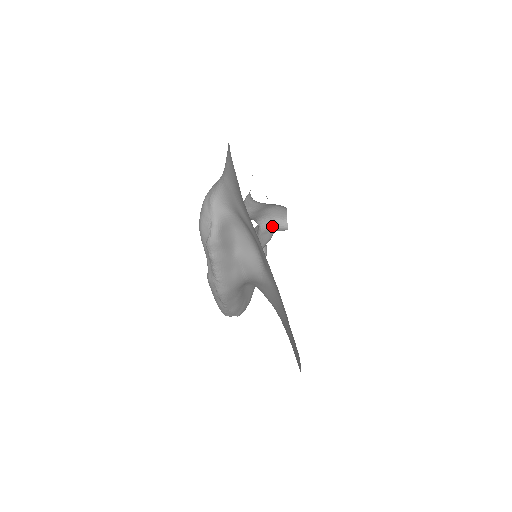
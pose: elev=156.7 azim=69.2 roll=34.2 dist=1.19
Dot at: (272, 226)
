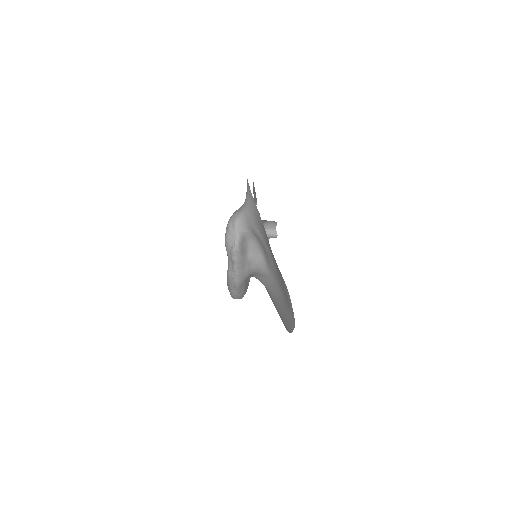
Dot at: occluded
